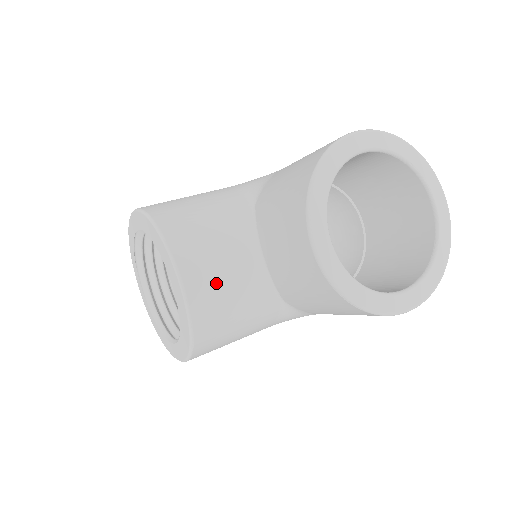
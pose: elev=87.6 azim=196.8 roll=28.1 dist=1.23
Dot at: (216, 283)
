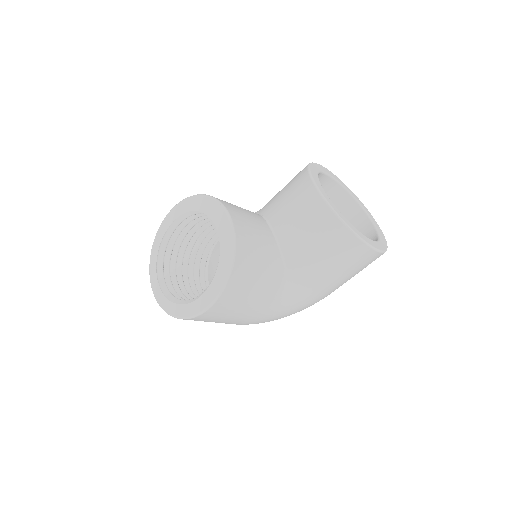
Dot at: (249, 227)
